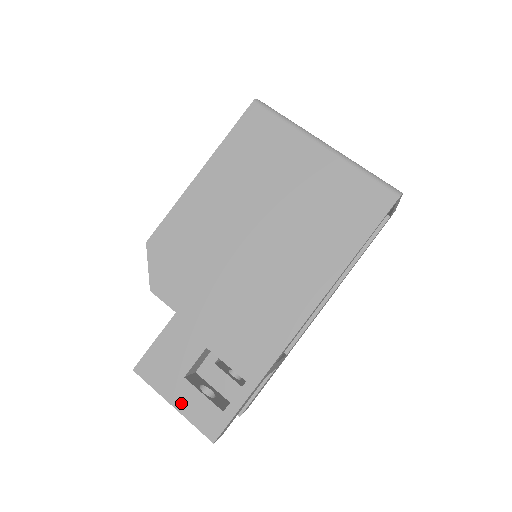
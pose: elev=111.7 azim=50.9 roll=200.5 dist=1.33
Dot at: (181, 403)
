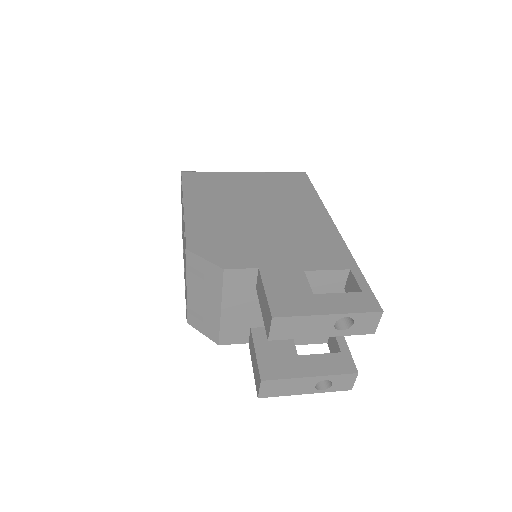
Dot at: (332, 308)
